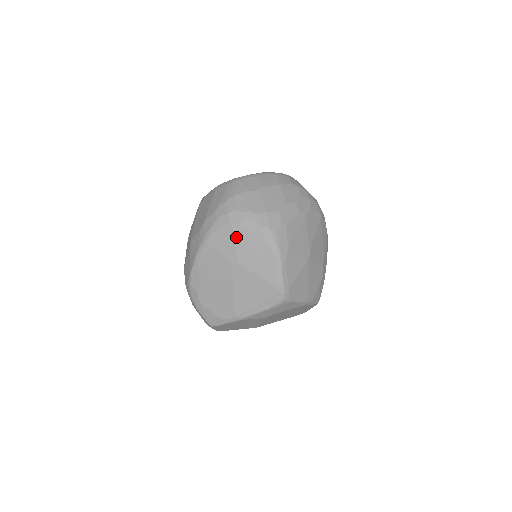
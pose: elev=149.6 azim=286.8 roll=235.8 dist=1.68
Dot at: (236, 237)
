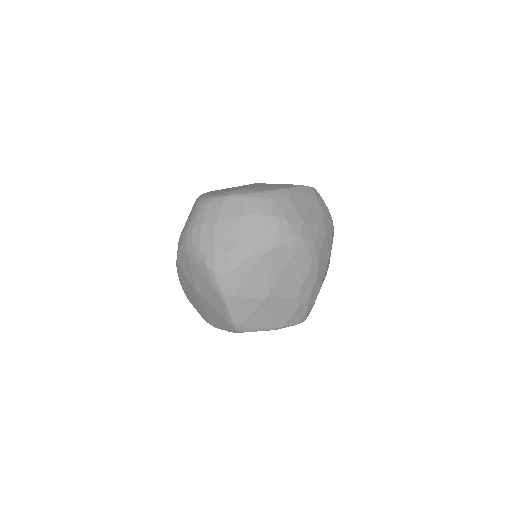
Dot at: (192, 269)
